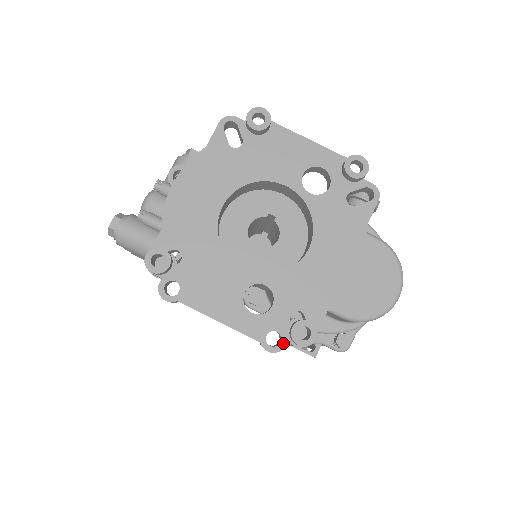
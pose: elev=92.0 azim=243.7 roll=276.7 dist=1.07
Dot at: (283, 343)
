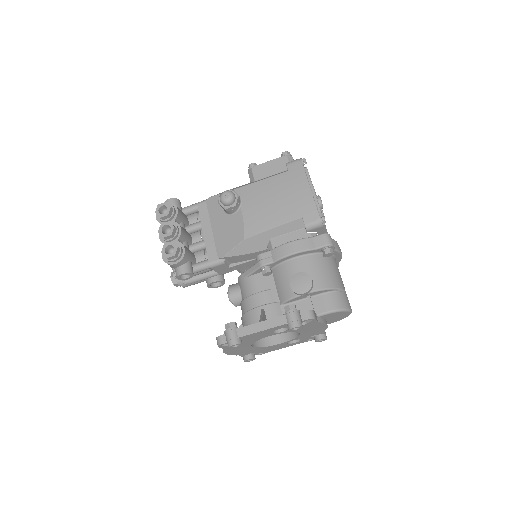
Dot at: occluded
